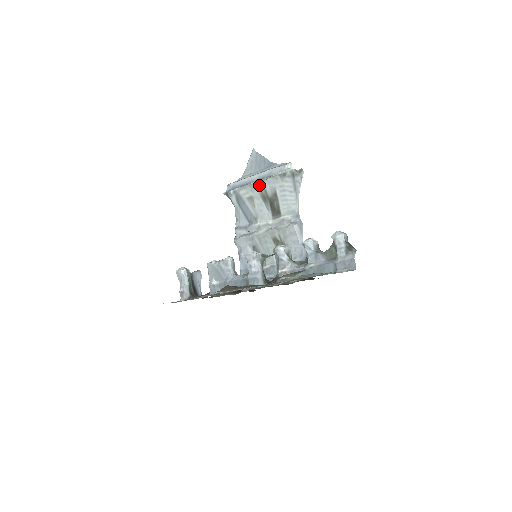
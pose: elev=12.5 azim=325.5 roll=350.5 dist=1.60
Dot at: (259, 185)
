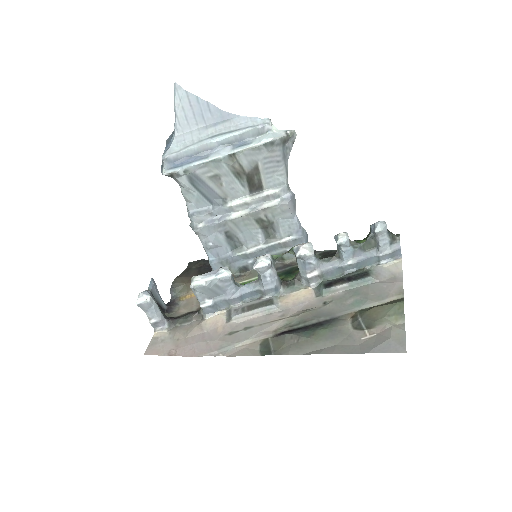
Dot at: (230, 159)
